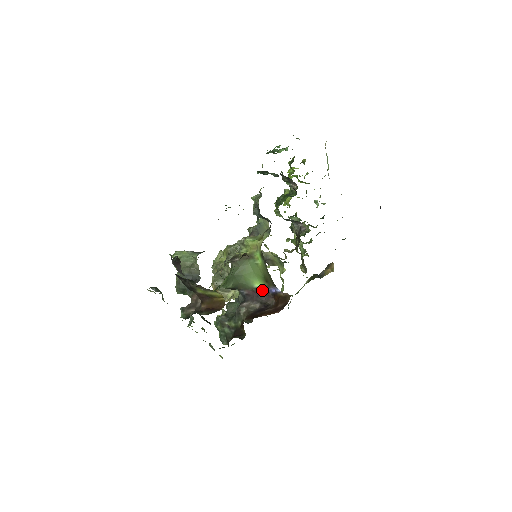
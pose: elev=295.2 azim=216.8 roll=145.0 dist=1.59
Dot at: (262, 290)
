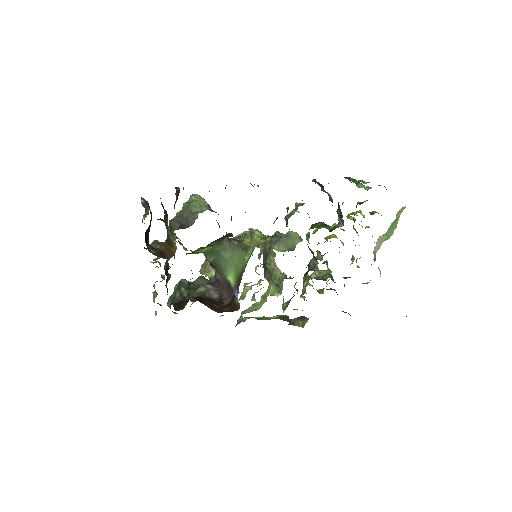
Dot at: (230, 286)
